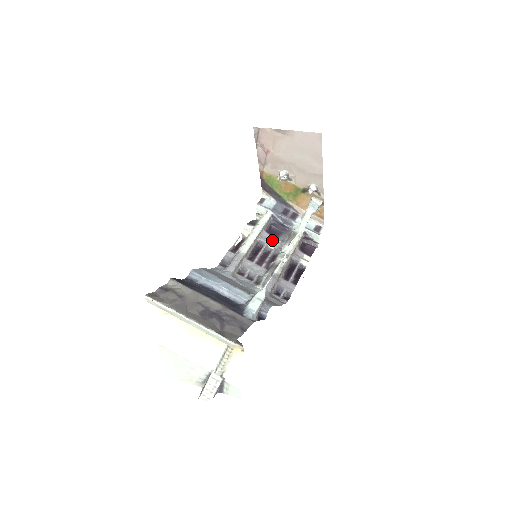
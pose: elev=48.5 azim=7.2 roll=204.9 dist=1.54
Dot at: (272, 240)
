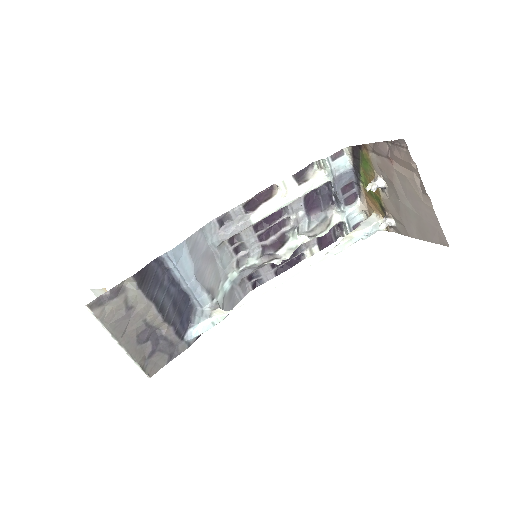
Dot at: (301, 212)
